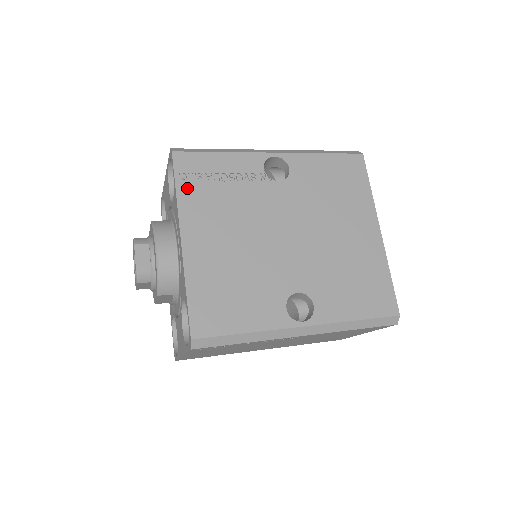
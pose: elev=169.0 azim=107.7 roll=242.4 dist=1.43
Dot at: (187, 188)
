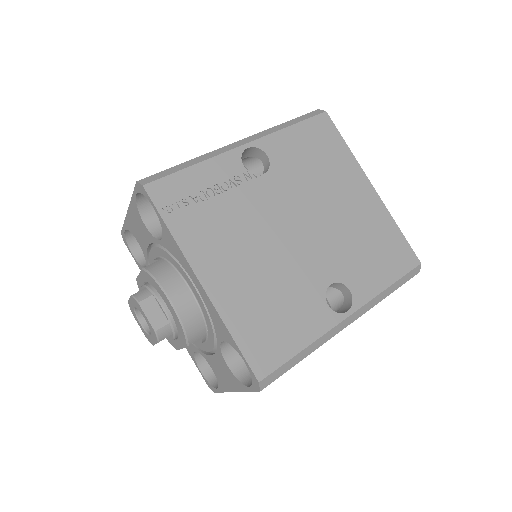
Dot at: (179, 221)
